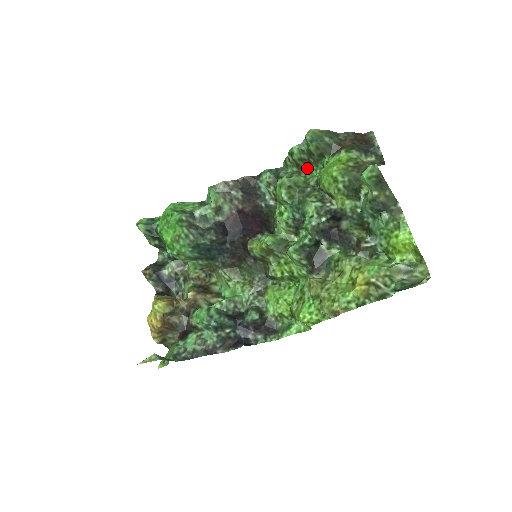
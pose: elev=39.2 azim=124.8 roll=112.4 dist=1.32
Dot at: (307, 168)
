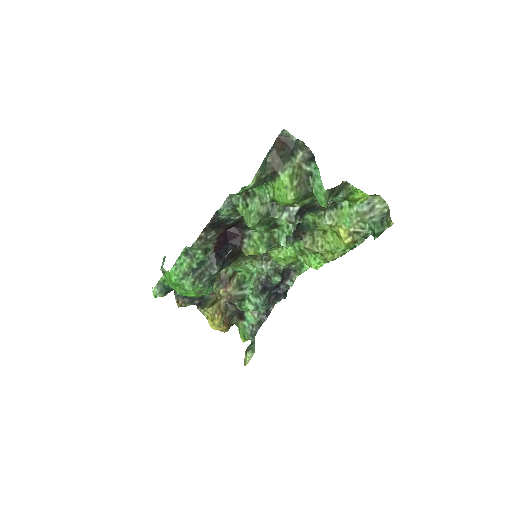
Dot at: occluded
